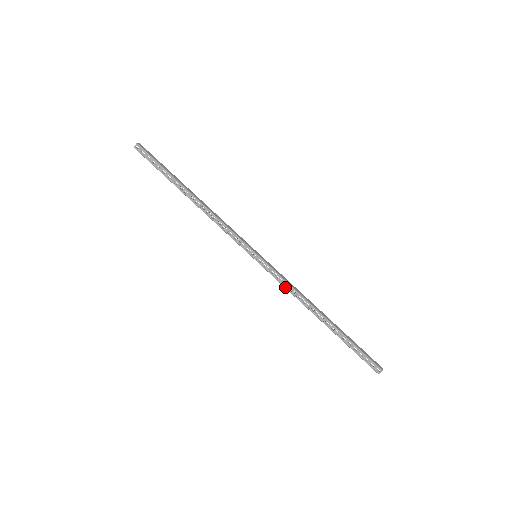
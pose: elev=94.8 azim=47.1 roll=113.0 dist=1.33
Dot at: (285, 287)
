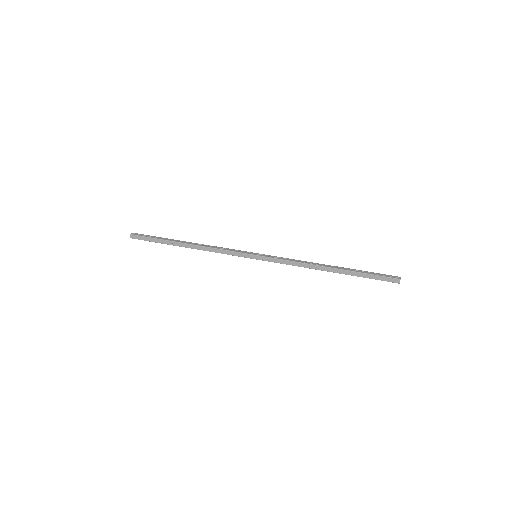
Dot at: (290, 260)
